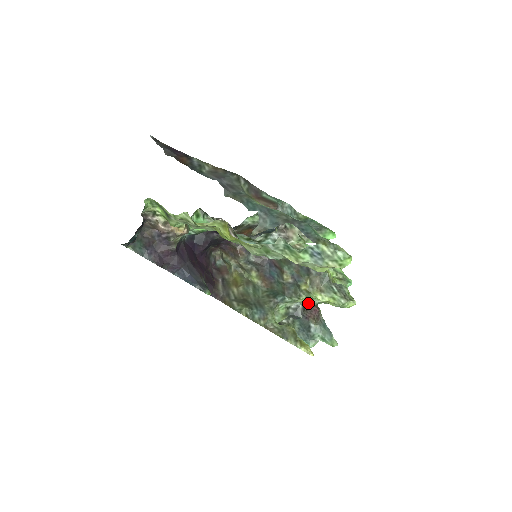
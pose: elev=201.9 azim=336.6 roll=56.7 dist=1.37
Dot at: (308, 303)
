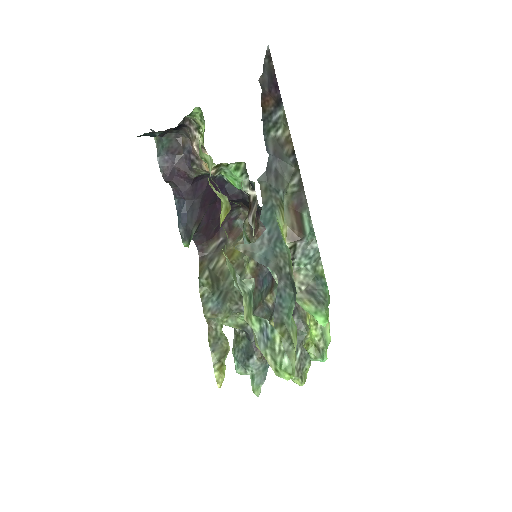
Dot at: occluded
